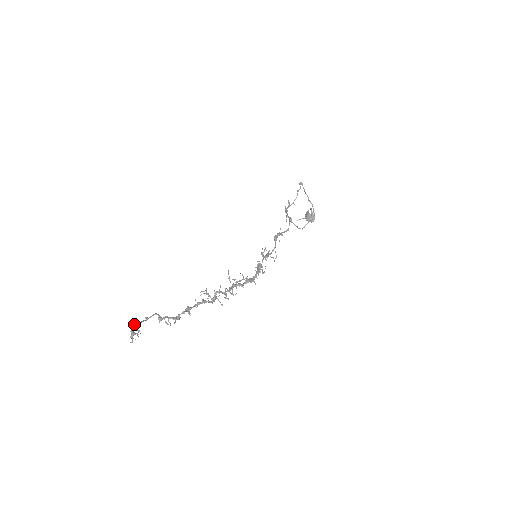
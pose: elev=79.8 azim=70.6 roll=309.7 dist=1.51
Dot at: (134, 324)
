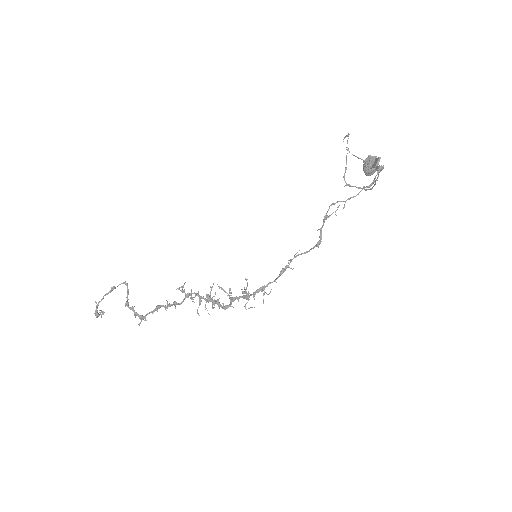
Dot at: (99, 302)
